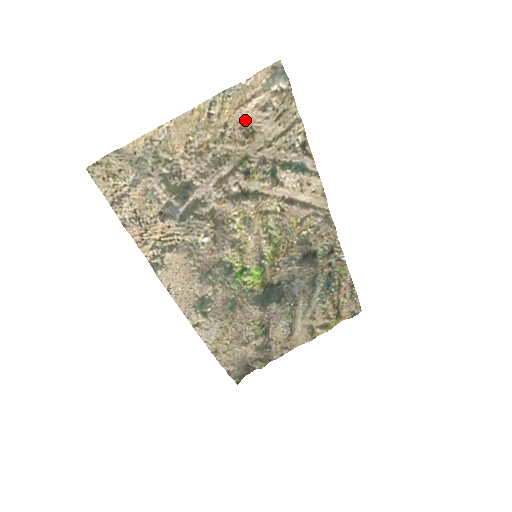
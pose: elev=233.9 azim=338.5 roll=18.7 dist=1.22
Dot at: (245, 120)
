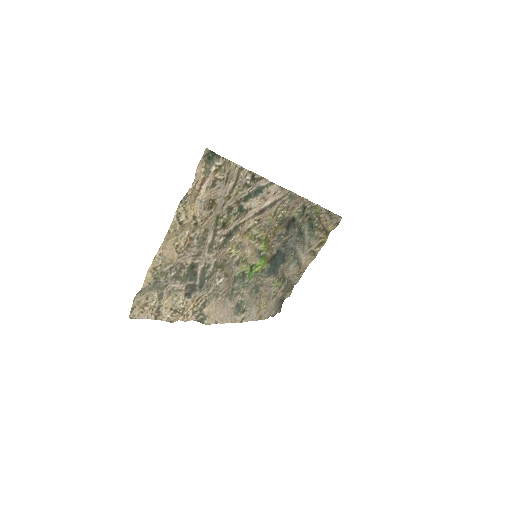
Dot at: (204, 201)
